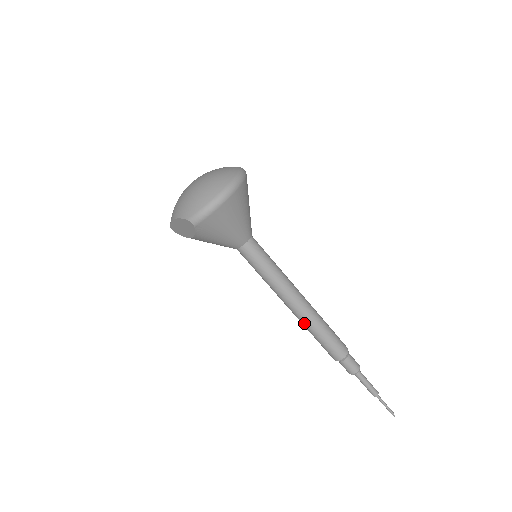
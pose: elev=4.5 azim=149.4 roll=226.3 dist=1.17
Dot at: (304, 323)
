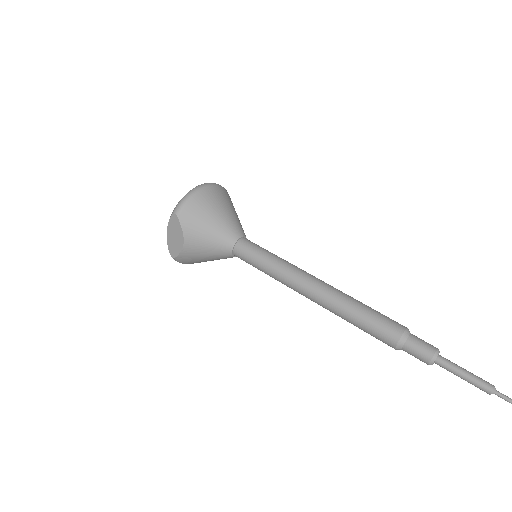
Dot at: (331, 305)
